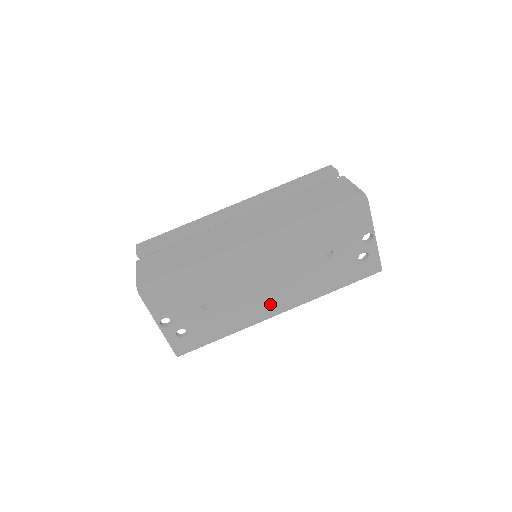
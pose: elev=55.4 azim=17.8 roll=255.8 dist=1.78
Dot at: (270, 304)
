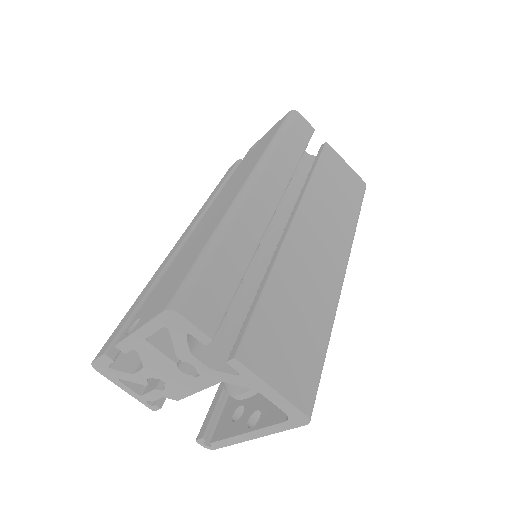
Dot at: occluded
